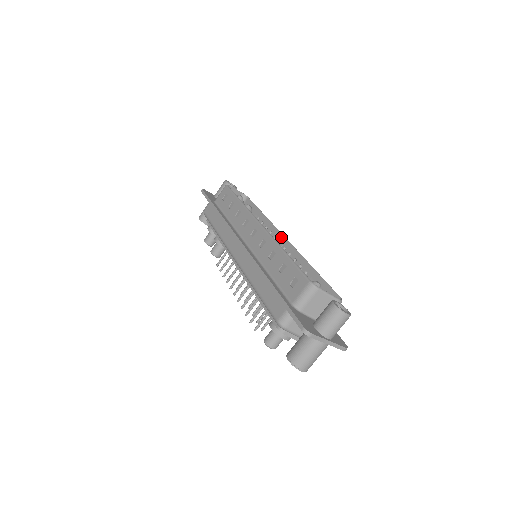
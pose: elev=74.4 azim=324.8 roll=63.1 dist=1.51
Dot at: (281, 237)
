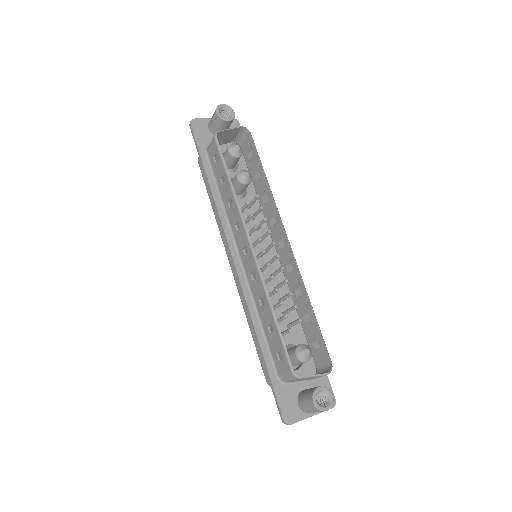
Dot at: (283, 234)
